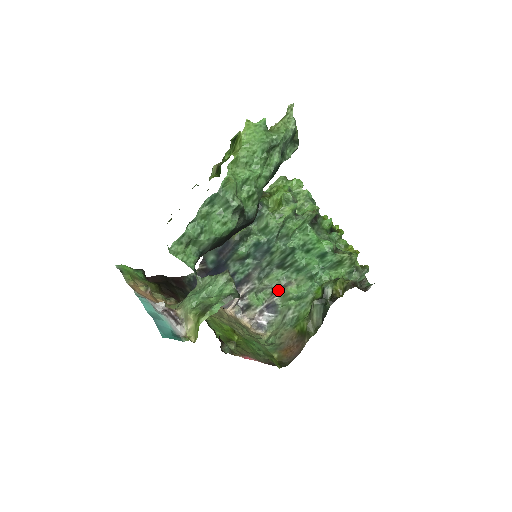
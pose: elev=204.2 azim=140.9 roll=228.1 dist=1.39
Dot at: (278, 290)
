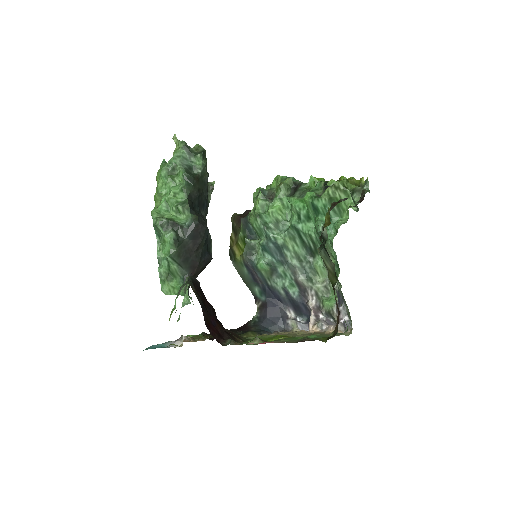
Dot at: occluded
